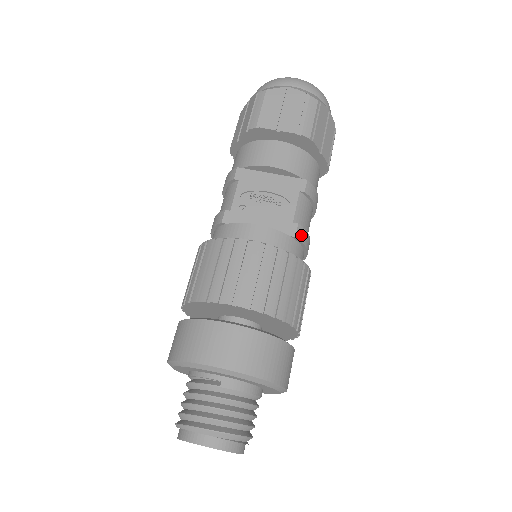
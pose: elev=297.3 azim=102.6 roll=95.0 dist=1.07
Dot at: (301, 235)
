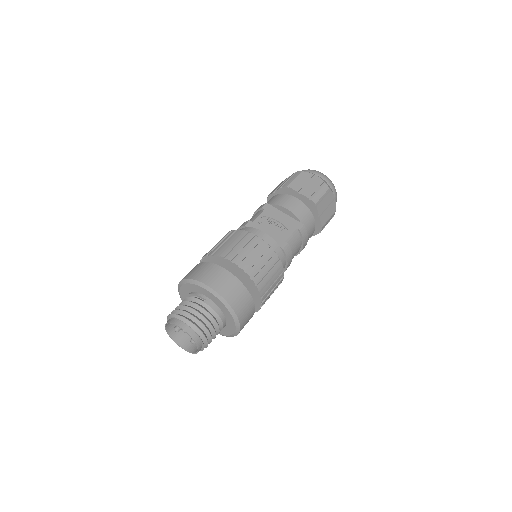
Dot at: (287, 251)
